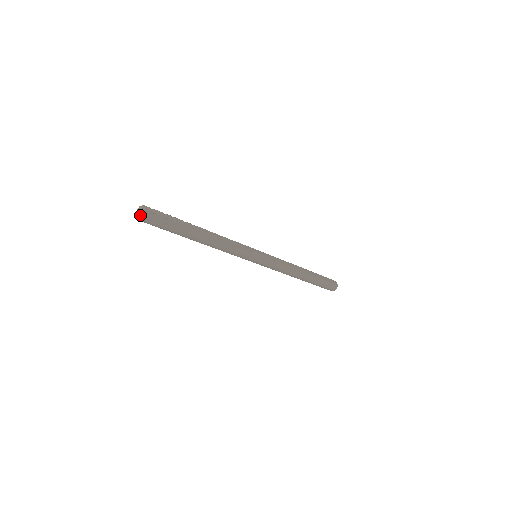
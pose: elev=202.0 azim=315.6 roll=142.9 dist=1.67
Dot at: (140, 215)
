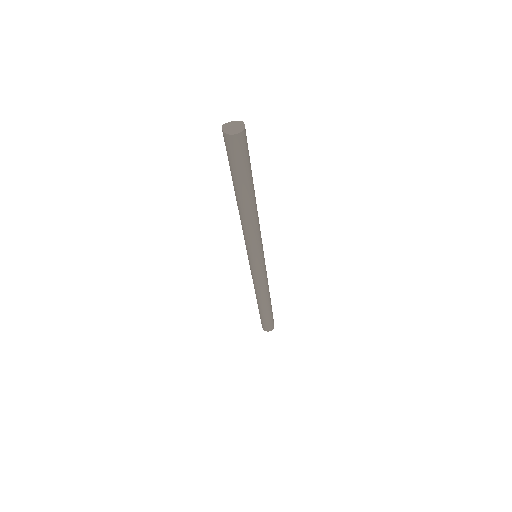
Dot at: (238, 127)
